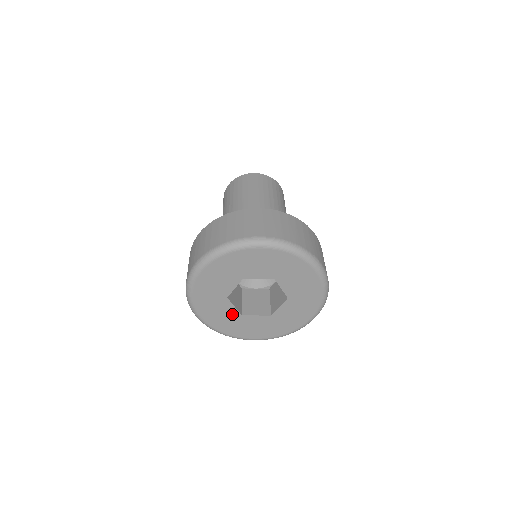
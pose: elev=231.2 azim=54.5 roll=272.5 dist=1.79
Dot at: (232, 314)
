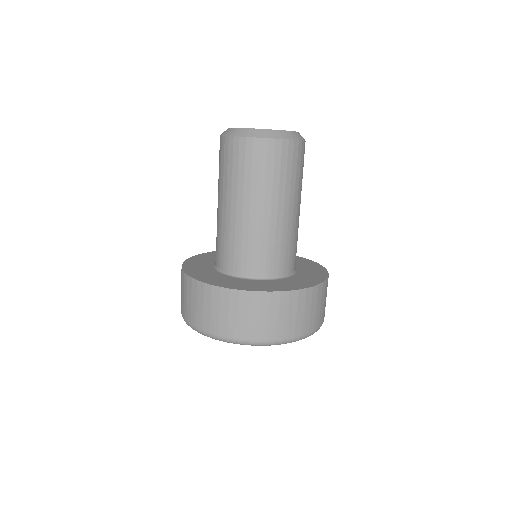
Dot at: occluded
